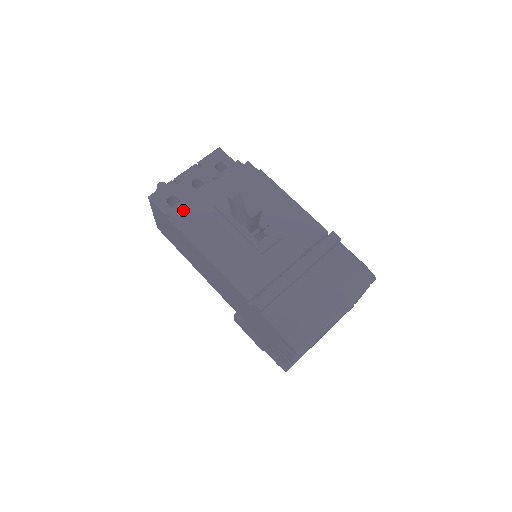
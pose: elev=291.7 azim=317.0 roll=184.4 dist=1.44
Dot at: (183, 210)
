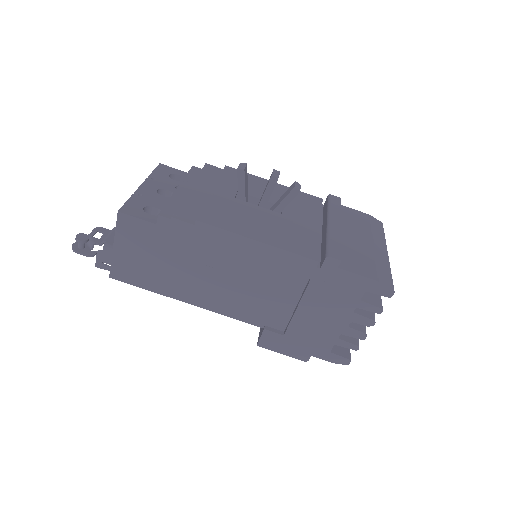
Dot at: (180, 207)
